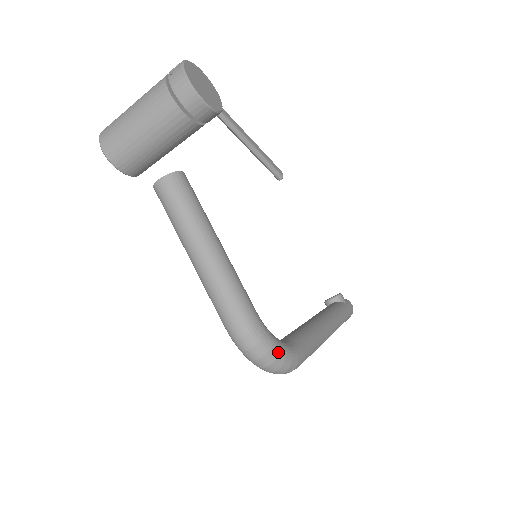
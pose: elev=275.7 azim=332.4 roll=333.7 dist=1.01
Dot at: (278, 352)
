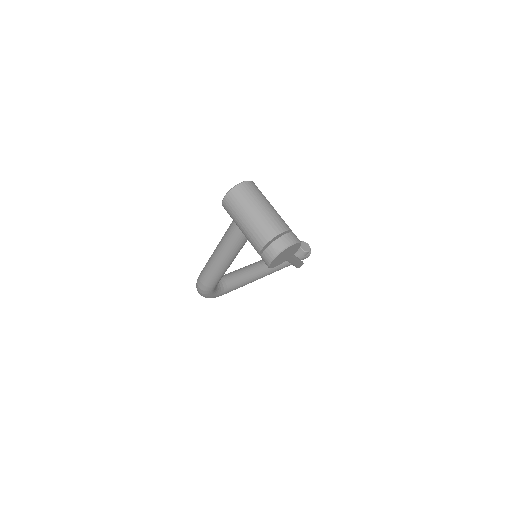
Dot at: (209, 297)
